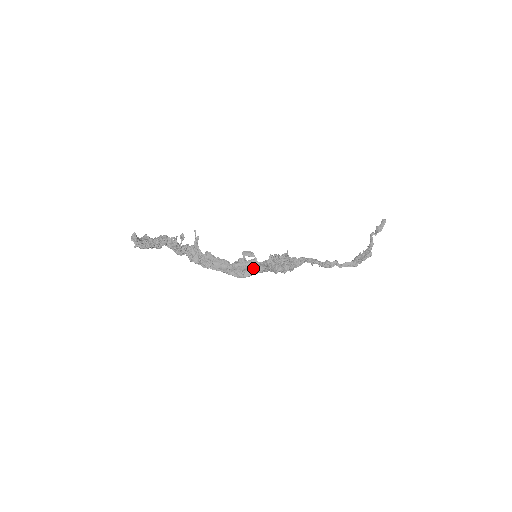
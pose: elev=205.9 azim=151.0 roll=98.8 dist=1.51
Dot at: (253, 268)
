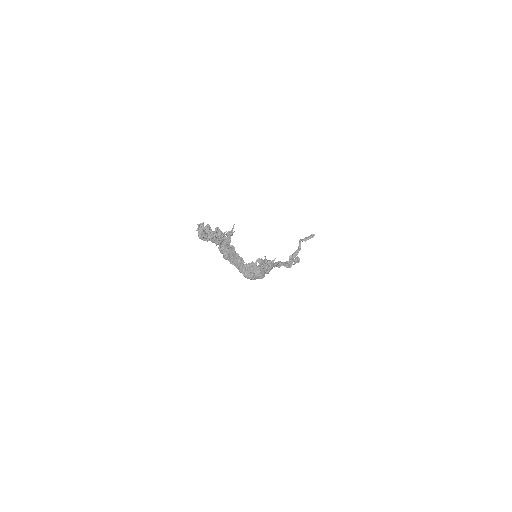
Dot at: (260, 275)
